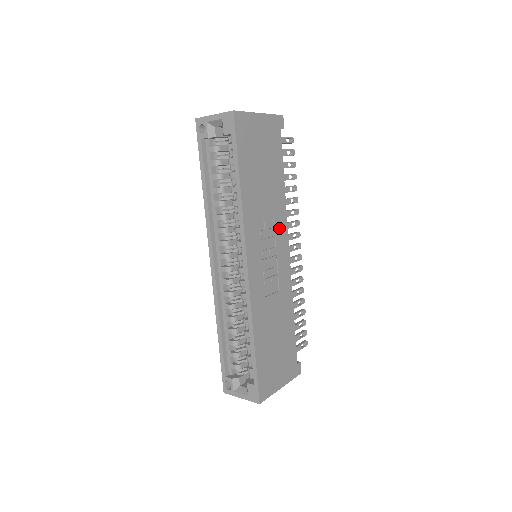
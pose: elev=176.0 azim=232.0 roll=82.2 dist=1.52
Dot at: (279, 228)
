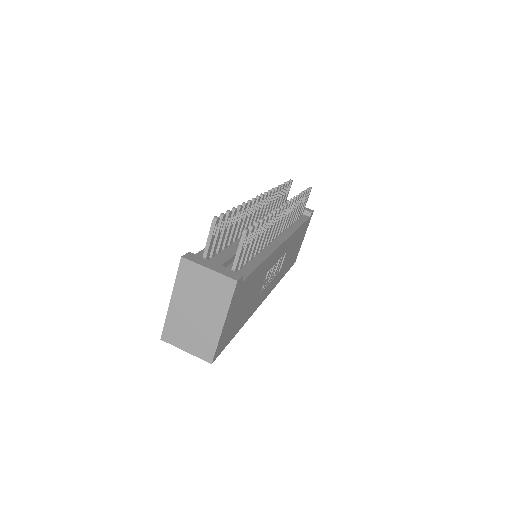
Dot at: (272, 262)
